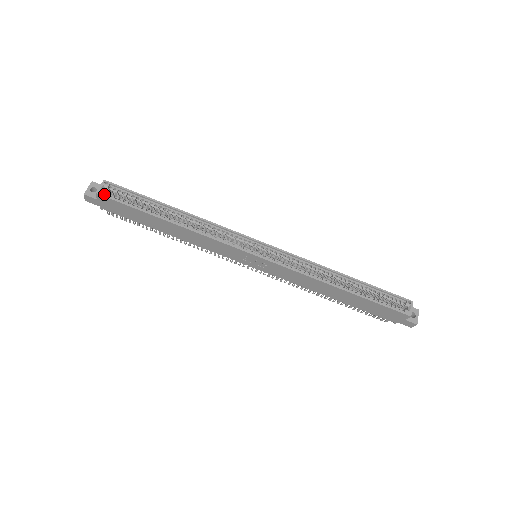
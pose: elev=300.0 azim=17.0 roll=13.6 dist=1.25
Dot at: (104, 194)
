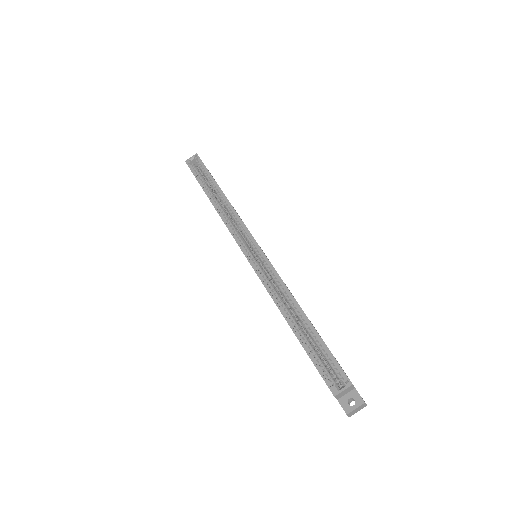
Dot at: (190, 164)
